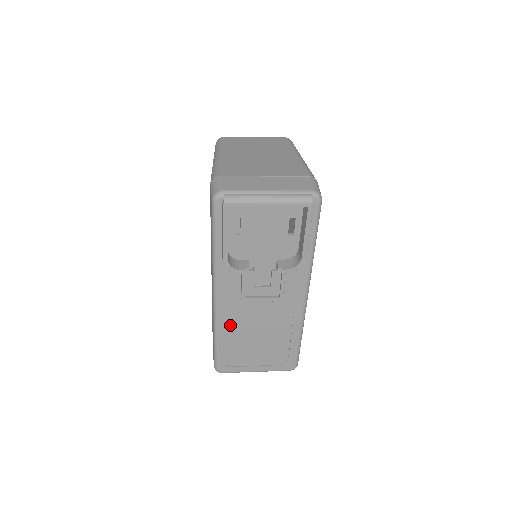
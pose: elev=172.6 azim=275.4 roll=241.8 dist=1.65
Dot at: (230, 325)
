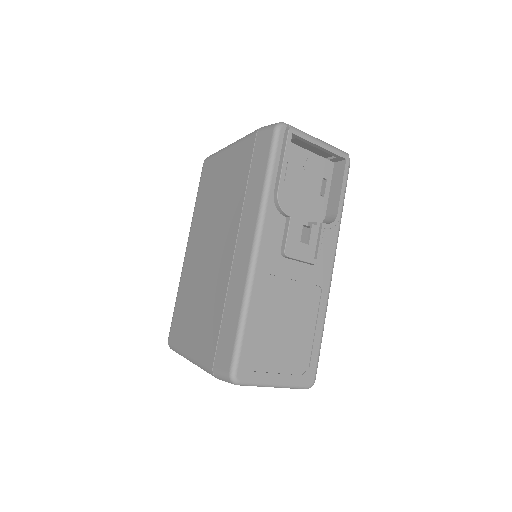
Dot at: (262, 295)
